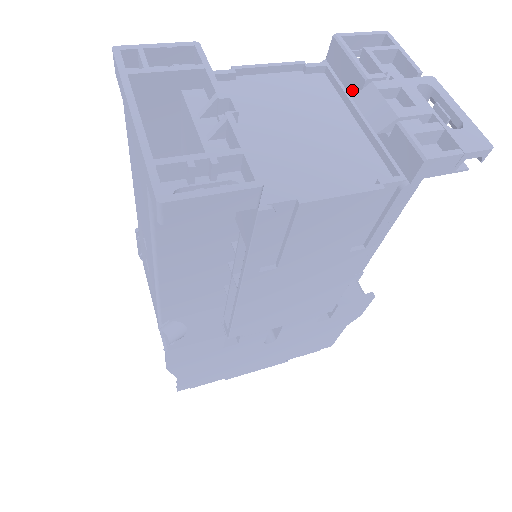
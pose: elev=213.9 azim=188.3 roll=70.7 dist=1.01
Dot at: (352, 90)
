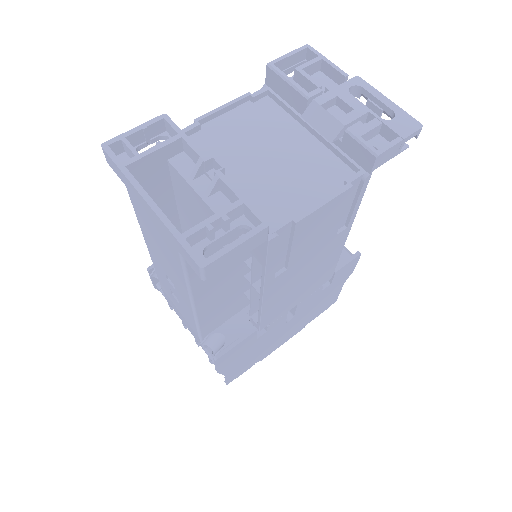
Dot at: (298, 107)
